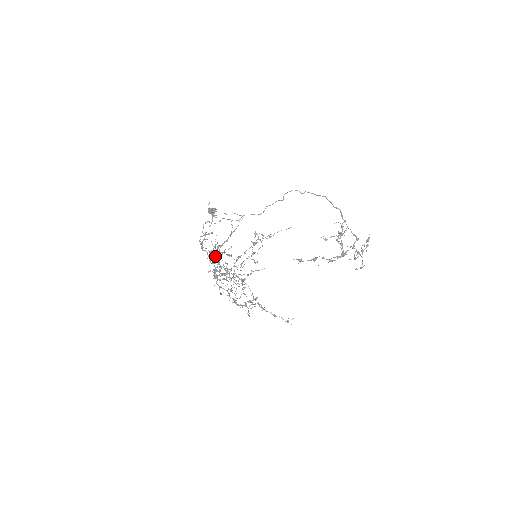
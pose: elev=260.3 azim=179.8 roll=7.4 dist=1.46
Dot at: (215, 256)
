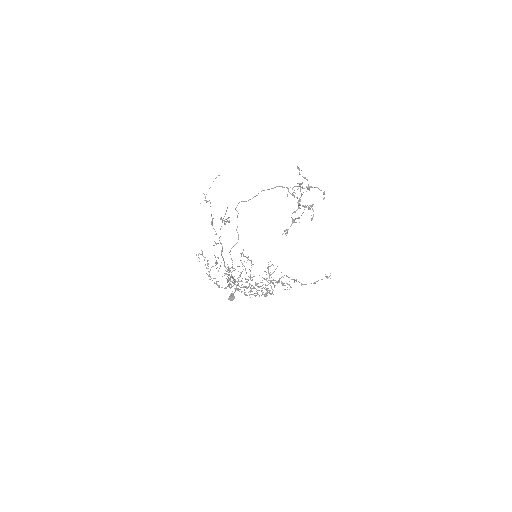
Dot at: occluded
